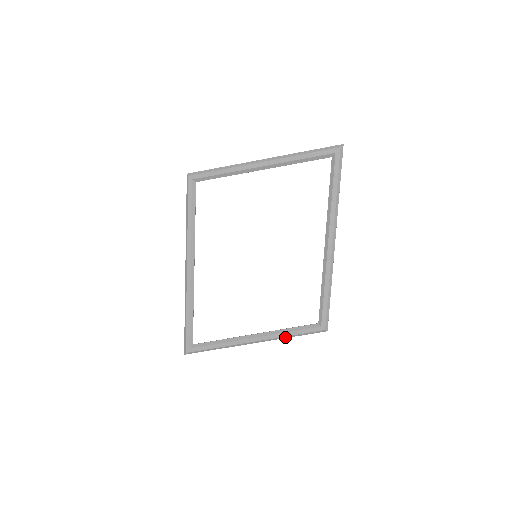
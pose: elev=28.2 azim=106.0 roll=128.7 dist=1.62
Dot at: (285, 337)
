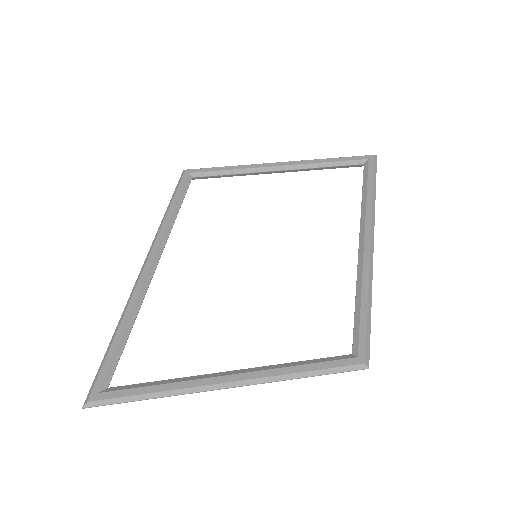
Dot at: (290, 376)
